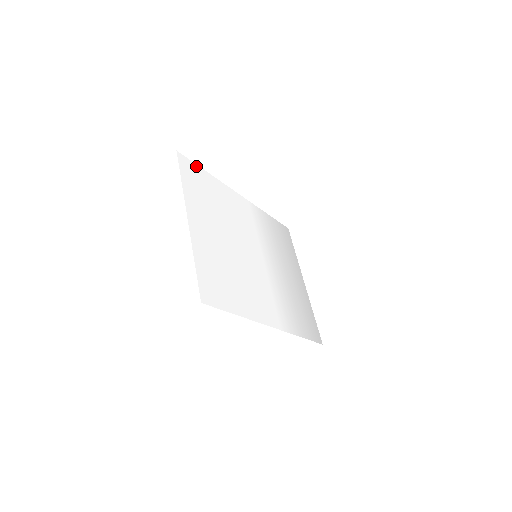
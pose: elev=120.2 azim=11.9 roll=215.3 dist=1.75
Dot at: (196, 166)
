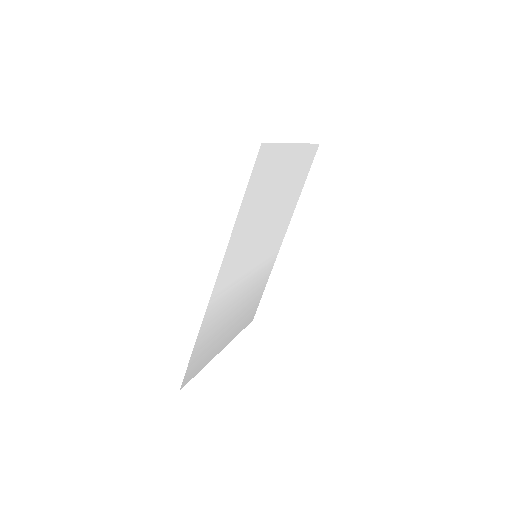
Dot at: (309, 170)
